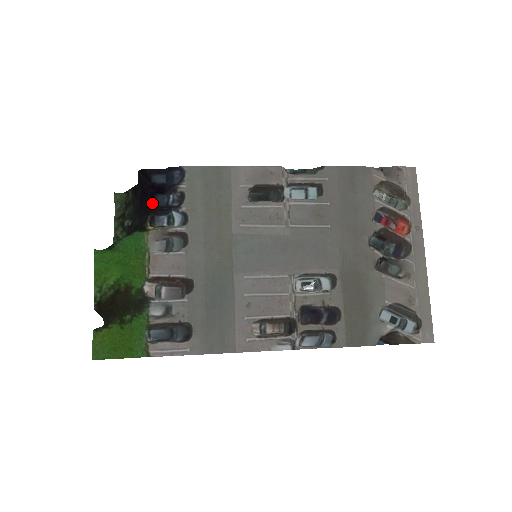
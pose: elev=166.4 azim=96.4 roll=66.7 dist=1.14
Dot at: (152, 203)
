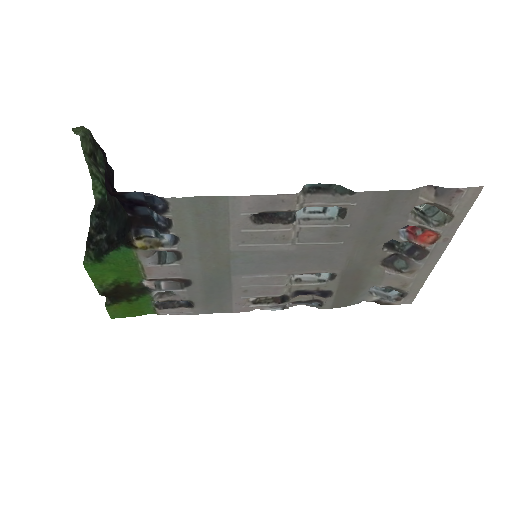
Dot at: (132, 213)
